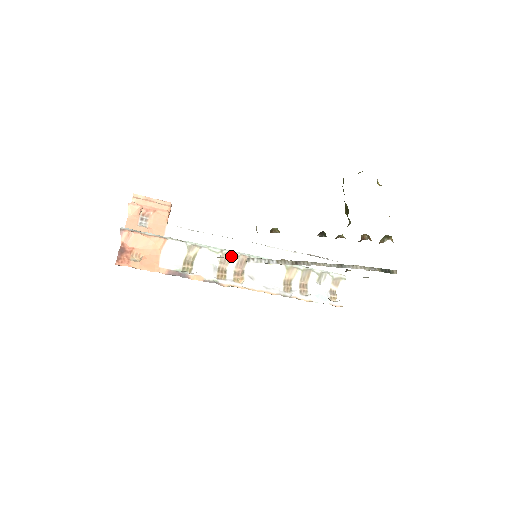
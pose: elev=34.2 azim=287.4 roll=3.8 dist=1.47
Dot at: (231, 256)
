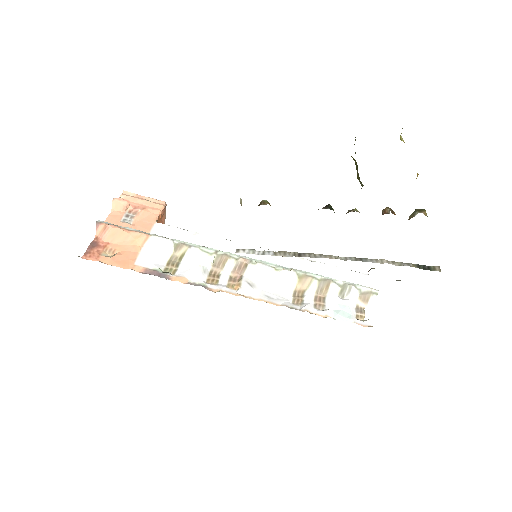
Dot at: (227, 258)
